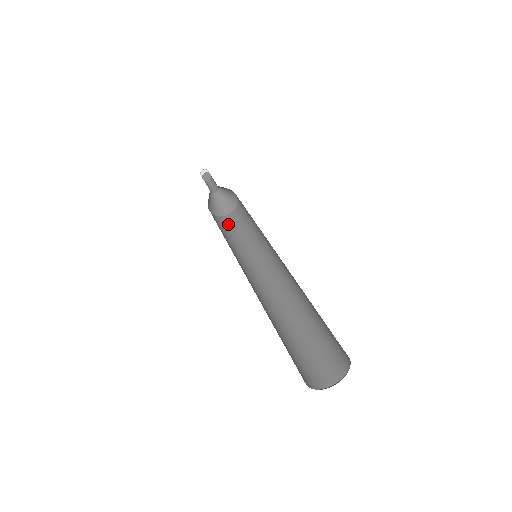
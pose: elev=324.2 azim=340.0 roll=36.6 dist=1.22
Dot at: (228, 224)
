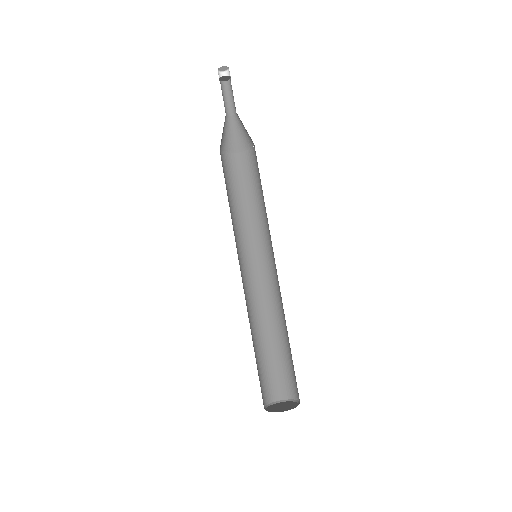
Dot at: (228, 171)
